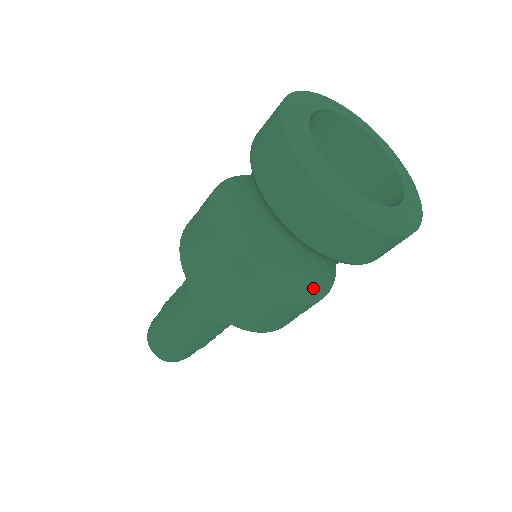
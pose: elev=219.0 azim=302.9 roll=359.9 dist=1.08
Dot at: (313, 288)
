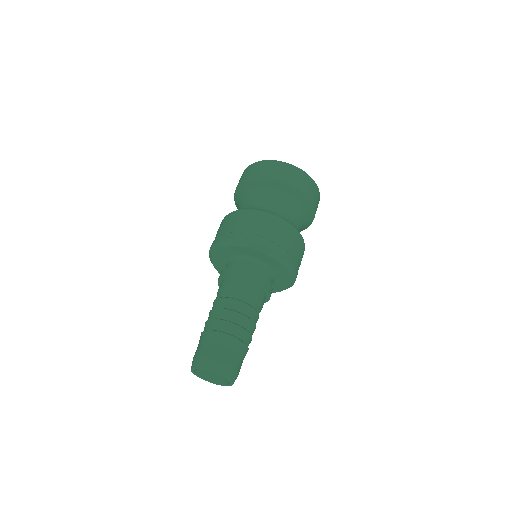
Dot at: (295, 227)
